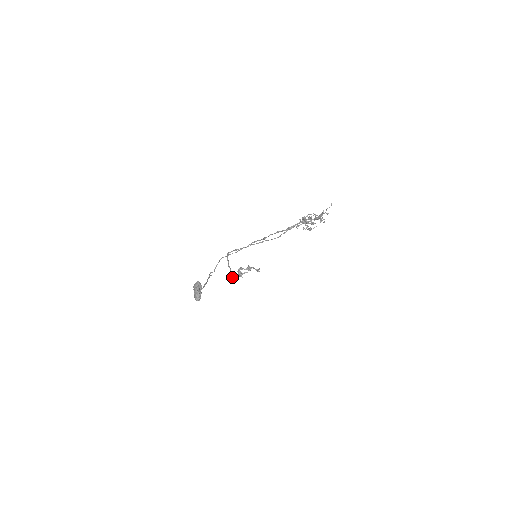
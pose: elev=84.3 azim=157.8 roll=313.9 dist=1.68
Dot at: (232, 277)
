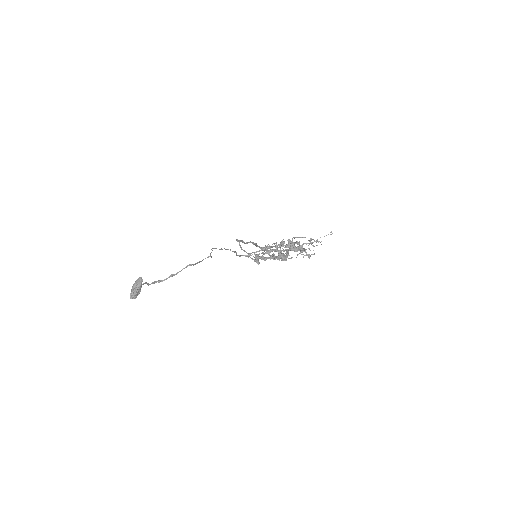
Dot at: occluded
